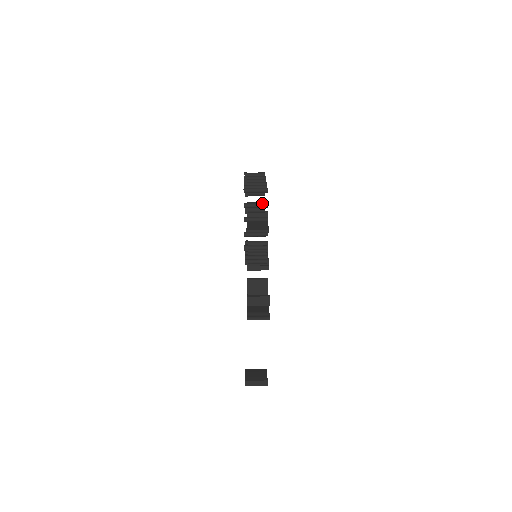
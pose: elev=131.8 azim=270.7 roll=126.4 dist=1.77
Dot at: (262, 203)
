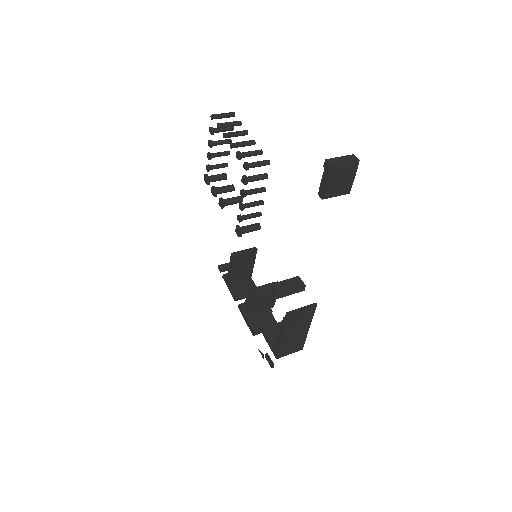
Dot at: (234, 122)
